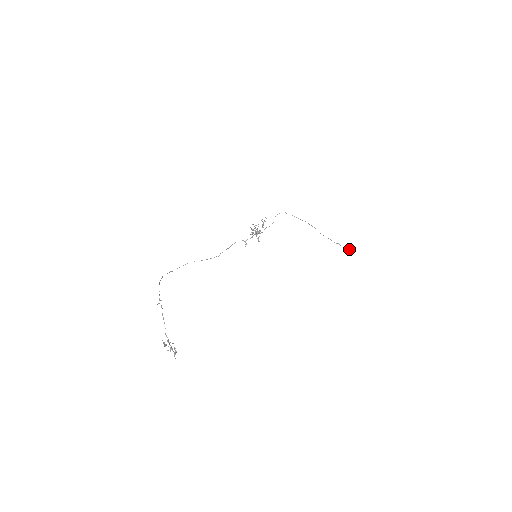
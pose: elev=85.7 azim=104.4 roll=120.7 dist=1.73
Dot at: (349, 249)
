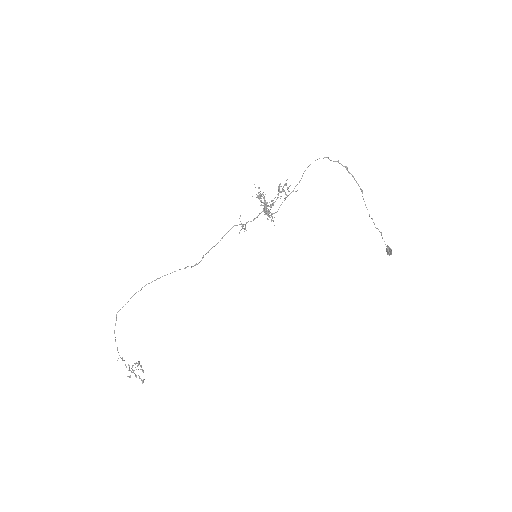
Dot at: (390, 253)
